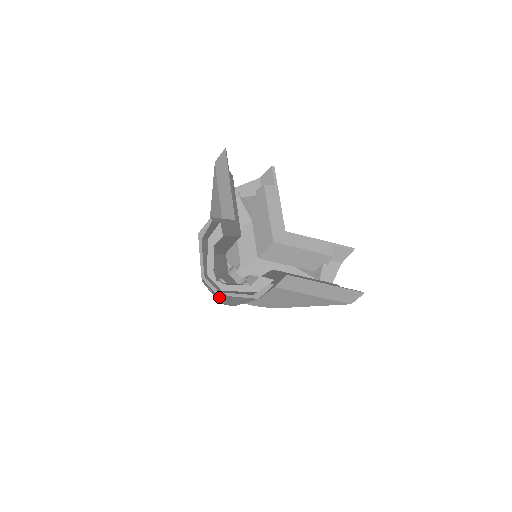
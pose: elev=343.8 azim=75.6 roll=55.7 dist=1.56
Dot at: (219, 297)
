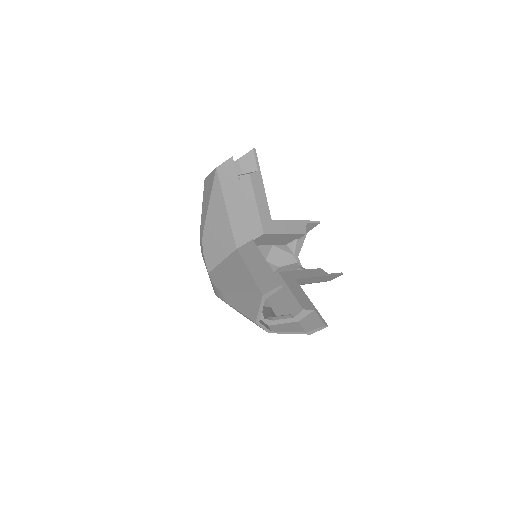
Dot at: occluded
